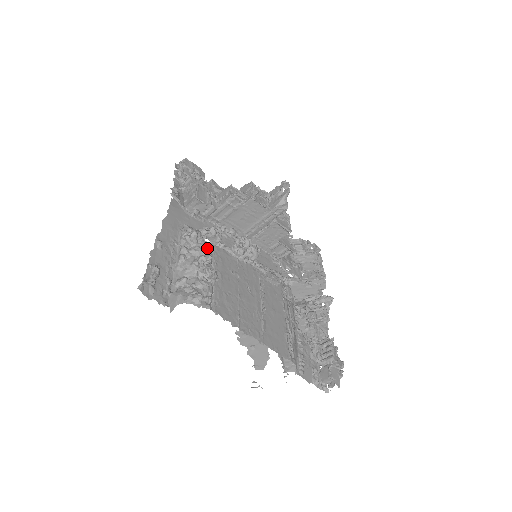
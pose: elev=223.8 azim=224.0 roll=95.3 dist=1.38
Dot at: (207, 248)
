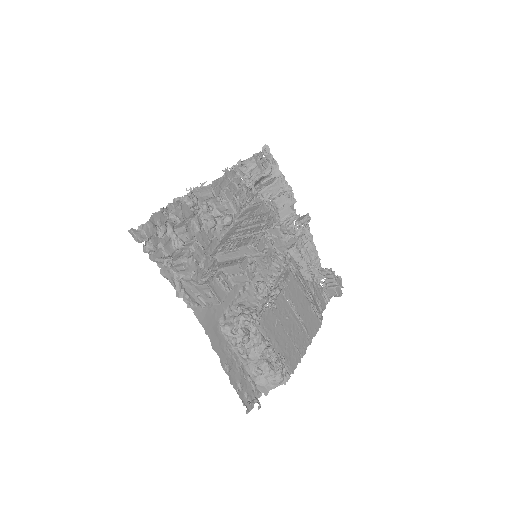
Dot at: (256, 334)
